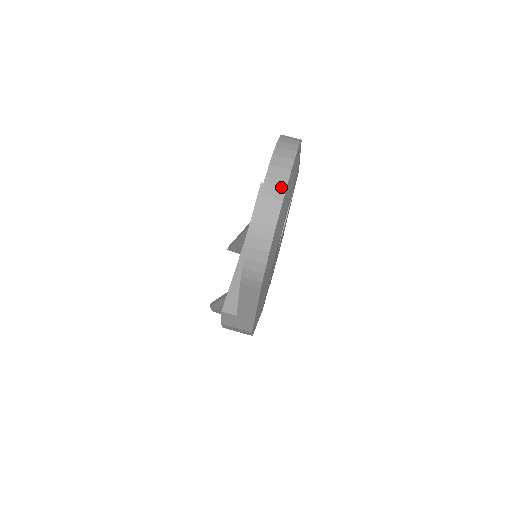
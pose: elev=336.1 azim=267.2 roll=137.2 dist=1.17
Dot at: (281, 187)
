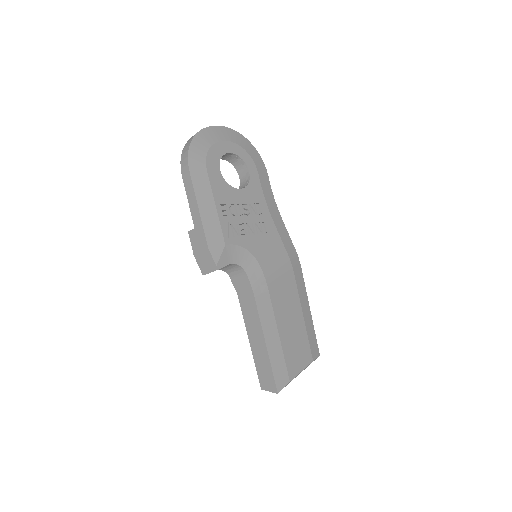
Dot at: (208, 128)
